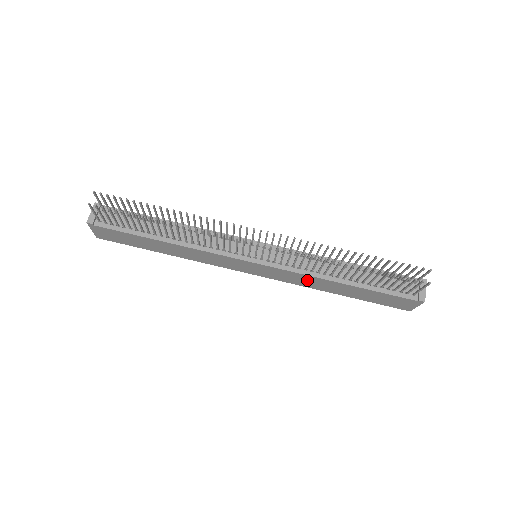
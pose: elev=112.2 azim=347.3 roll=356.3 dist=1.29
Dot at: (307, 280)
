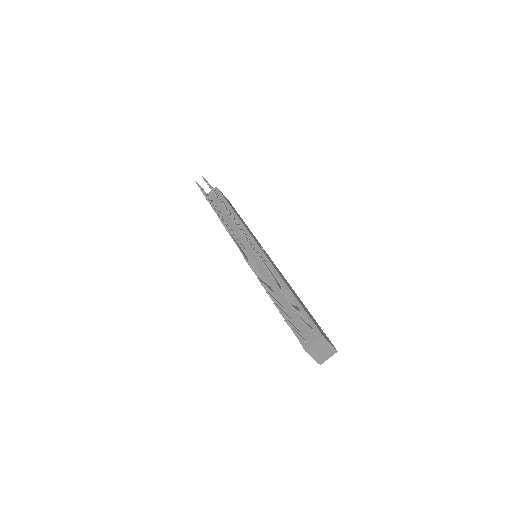
Dot at: occluded
